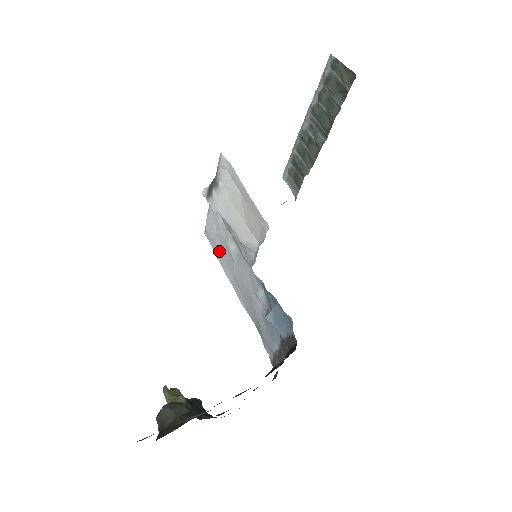
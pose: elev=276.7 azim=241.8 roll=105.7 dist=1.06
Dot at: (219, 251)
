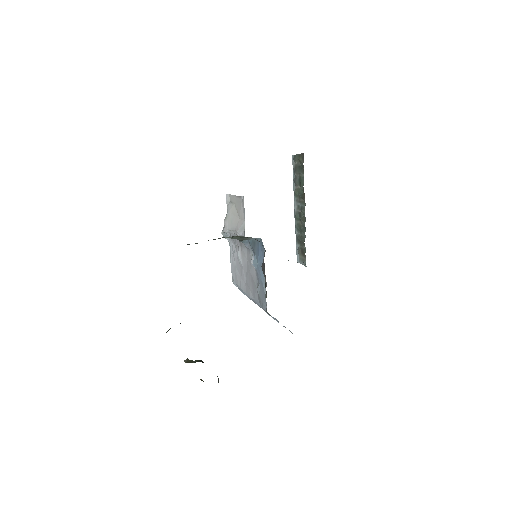
Dot at: (238, 277)
